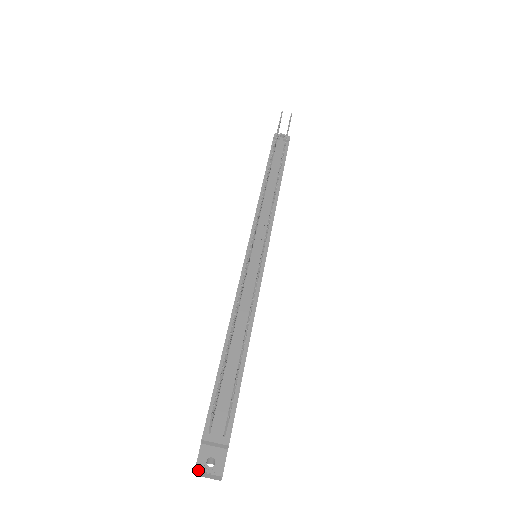
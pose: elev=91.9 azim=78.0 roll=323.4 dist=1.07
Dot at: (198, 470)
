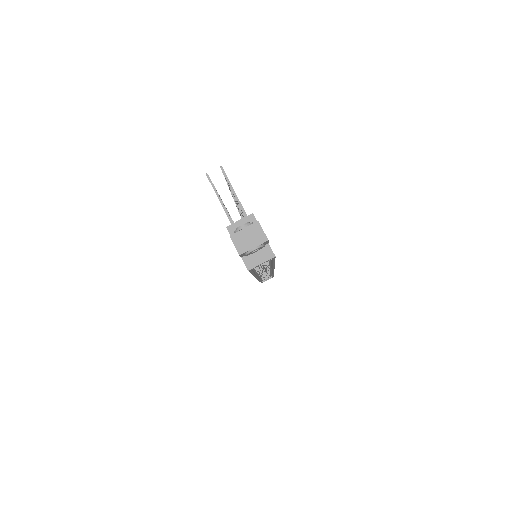
Dot at: (233, 234)
